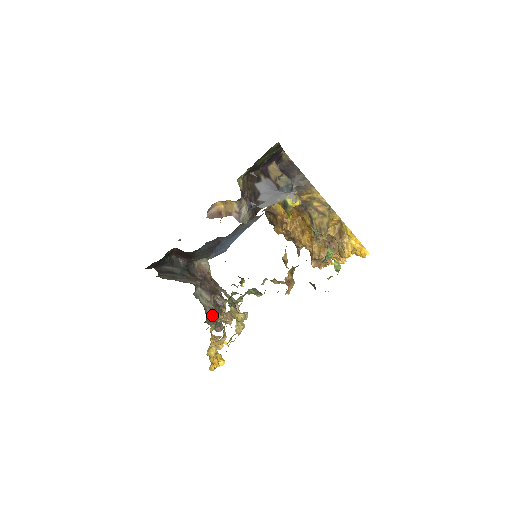
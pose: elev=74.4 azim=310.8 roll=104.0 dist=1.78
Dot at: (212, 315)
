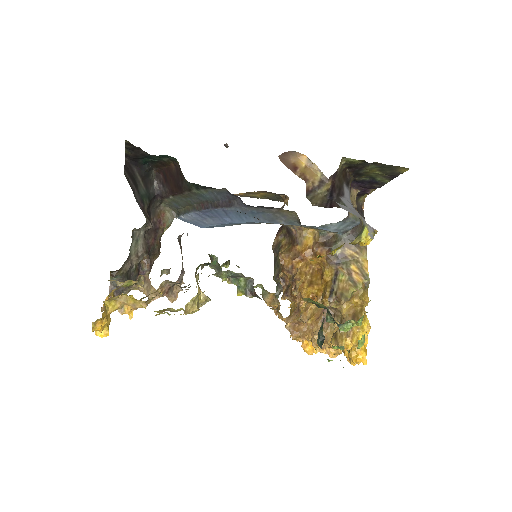
Dot at: (126, 273)
